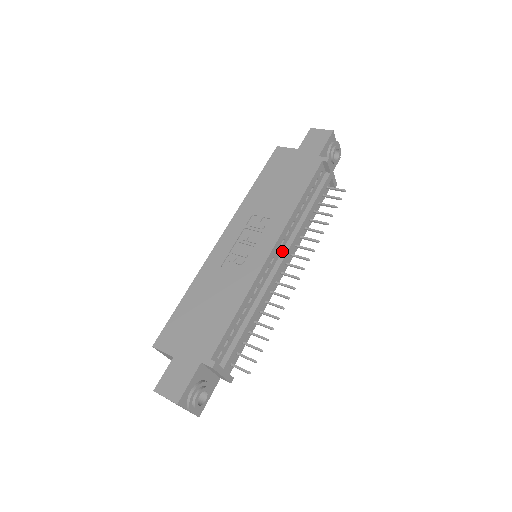
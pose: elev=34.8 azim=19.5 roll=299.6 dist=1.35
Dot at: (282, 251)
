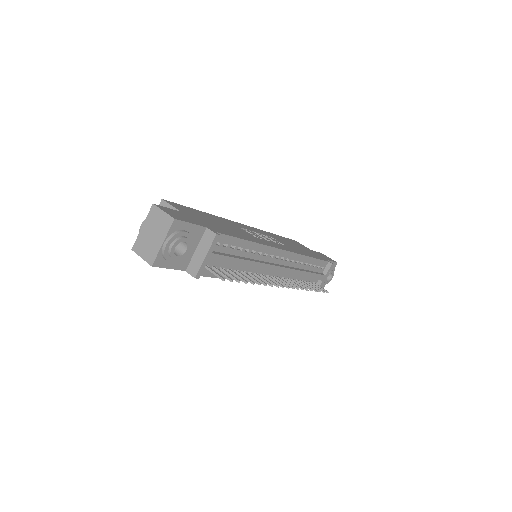
Dot at: (282, 265)
